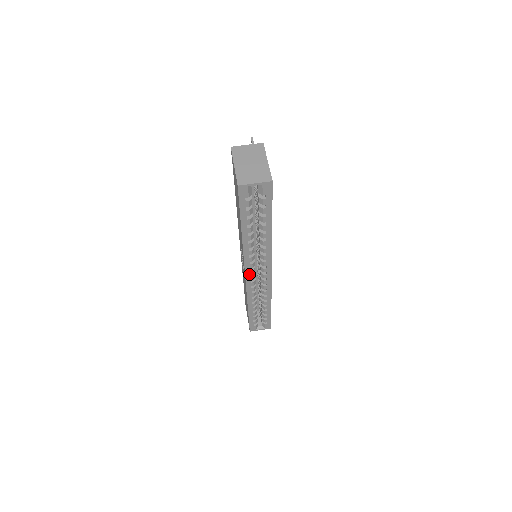
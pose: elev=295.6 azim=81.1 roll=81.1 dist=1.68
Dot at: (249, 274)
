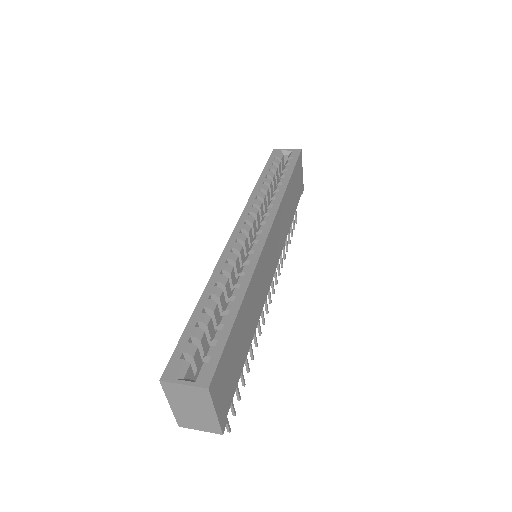
Dot at: (240, 229)
